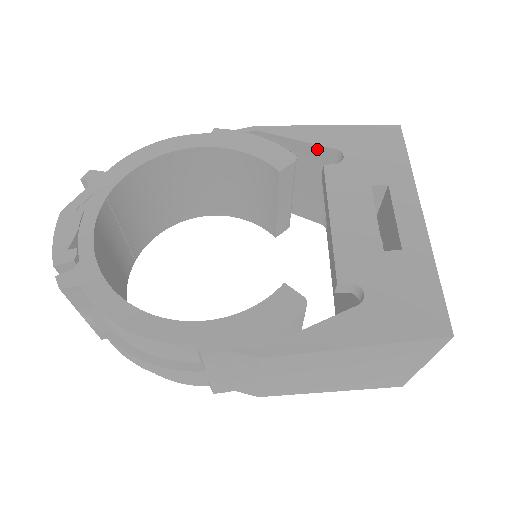
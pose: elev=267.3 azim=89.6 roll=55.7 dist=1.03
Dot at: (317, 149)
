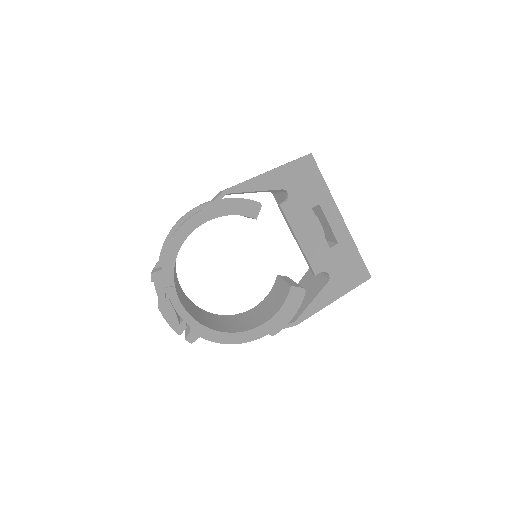
Dot at: (269, 190)
